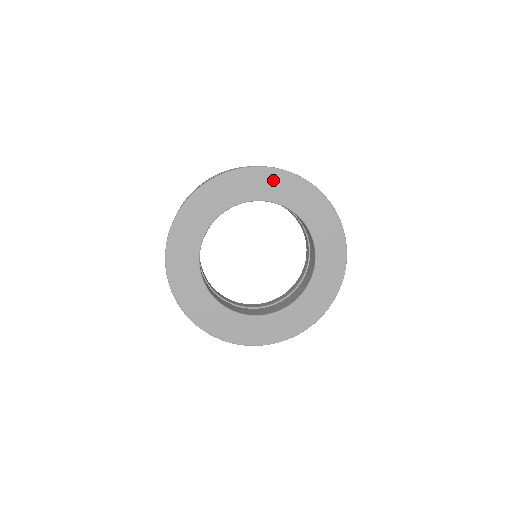
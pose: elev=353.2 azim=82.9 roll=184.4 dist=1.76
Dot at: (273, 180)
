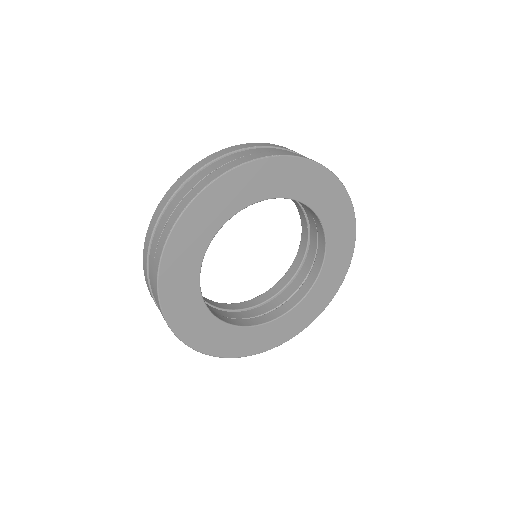
Dot at: (295, 172)
